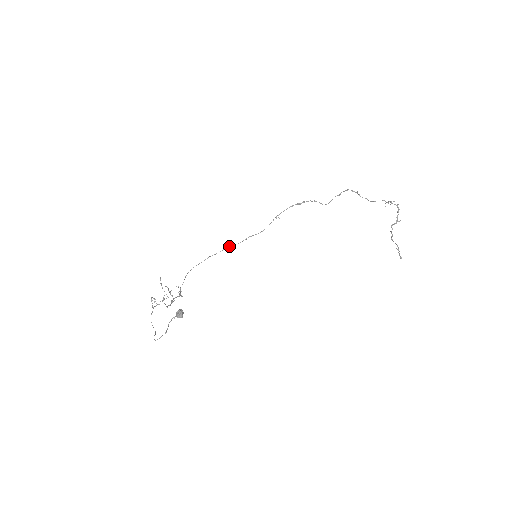
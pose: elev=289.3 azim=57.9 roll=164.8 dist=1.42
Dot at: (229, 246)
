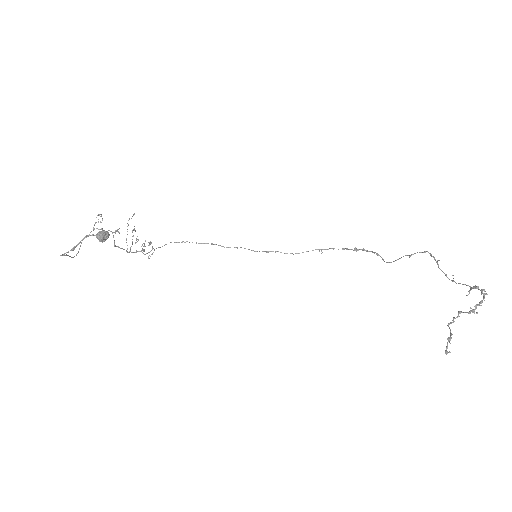
Dot at: (244, 248)
